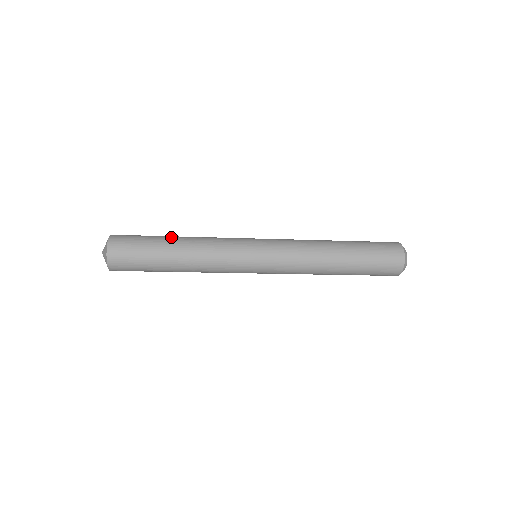
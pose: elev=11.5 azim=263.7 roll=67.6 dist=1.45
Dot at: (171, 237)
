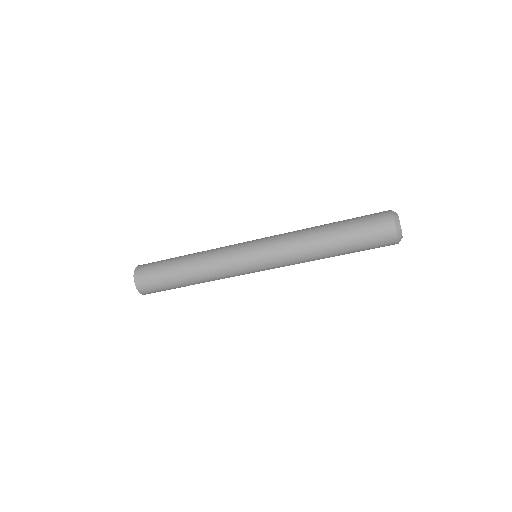
Dot at: occluded
